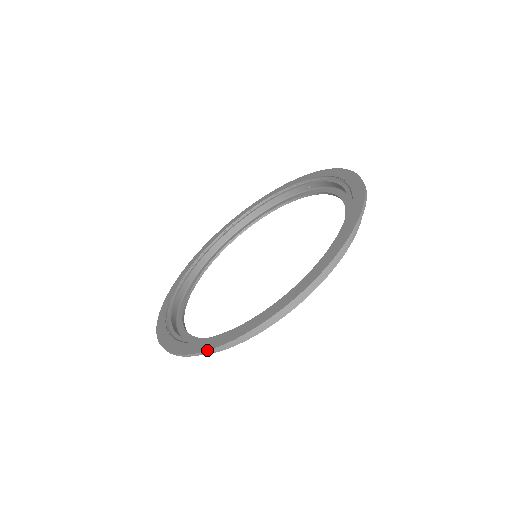
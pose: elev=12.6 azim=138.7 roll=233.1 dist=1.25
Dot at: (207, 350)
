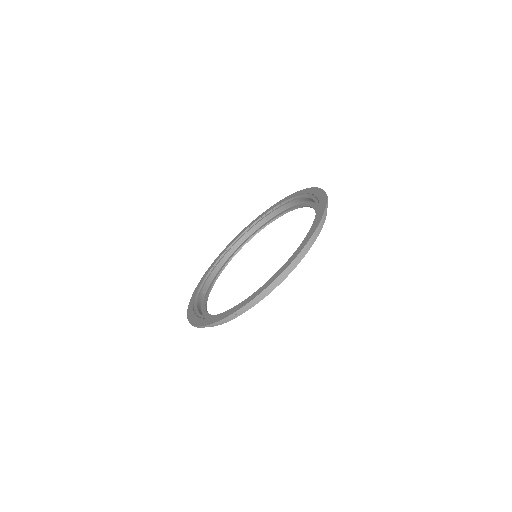
Dot at: (267, 287)
